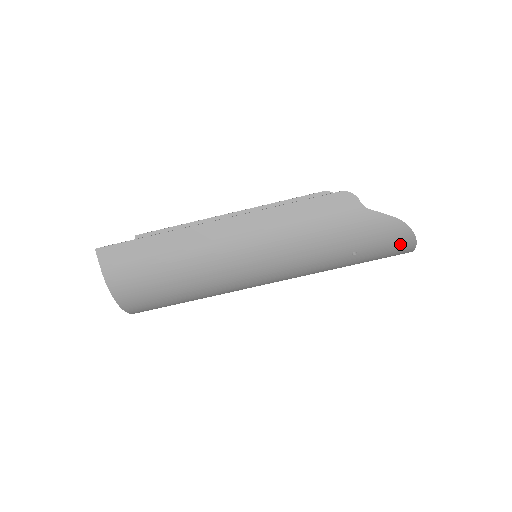
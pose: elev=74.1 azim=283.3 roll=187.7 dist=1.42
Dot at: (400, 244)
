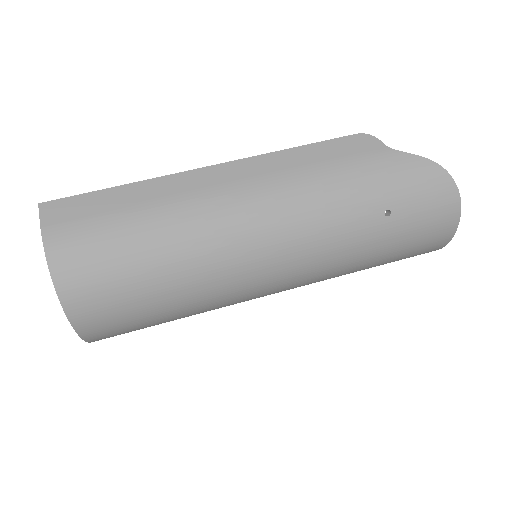
Dot at: (441, 202)
